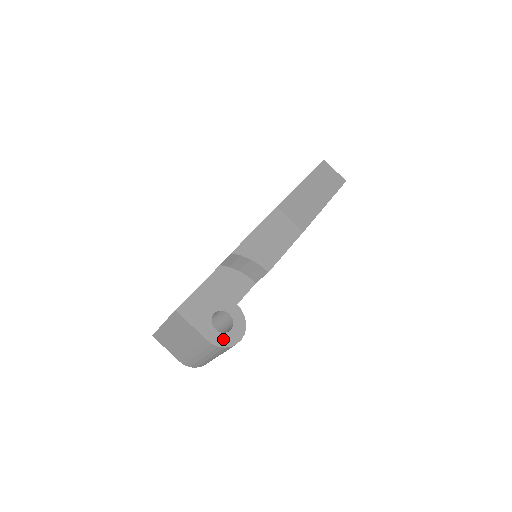
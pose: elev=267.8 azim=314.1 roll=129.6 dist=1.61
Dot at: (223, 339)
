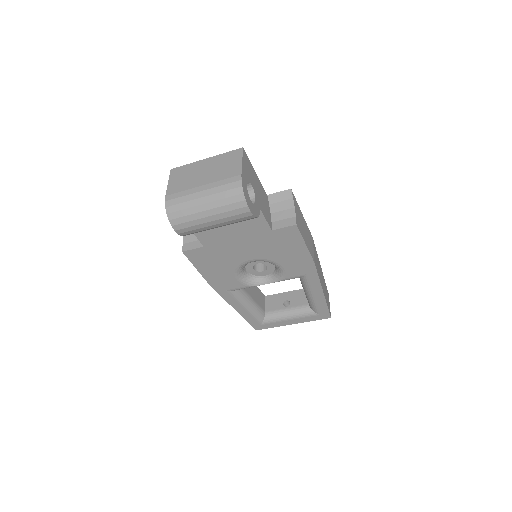
Dot at: (246, 192)
